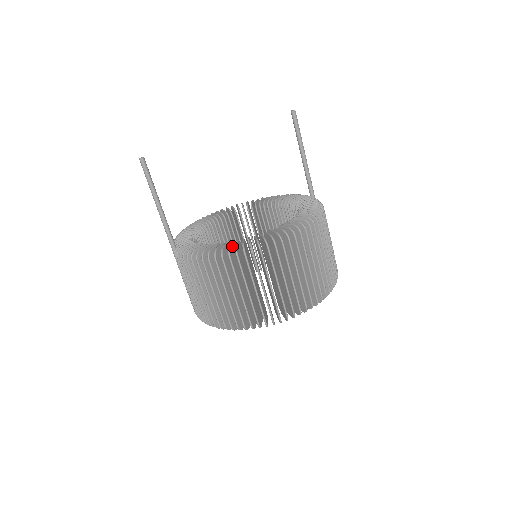
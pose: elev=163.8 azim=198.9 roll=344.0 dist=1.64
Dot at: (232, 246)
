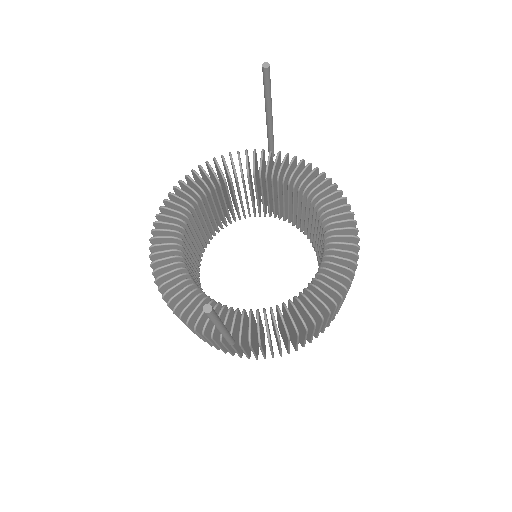
Dot at: (323, 292)
